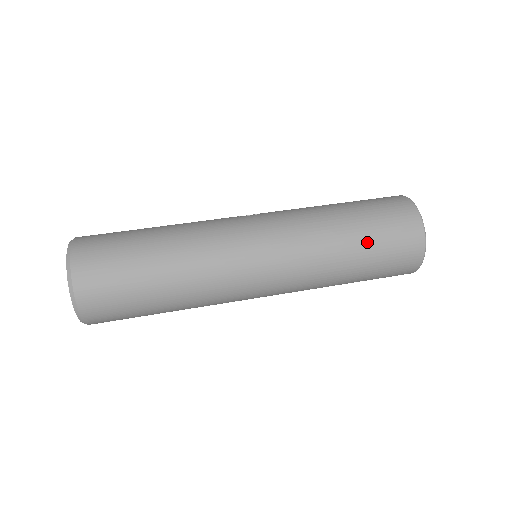
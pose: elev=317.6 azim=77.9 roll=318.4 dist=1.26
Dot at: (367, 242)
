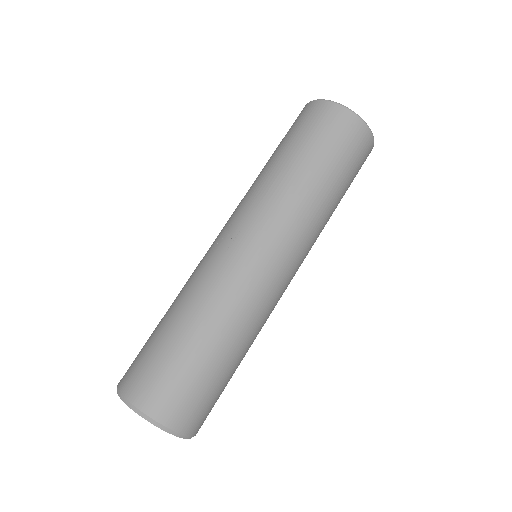
Dot at: (341, 180)
